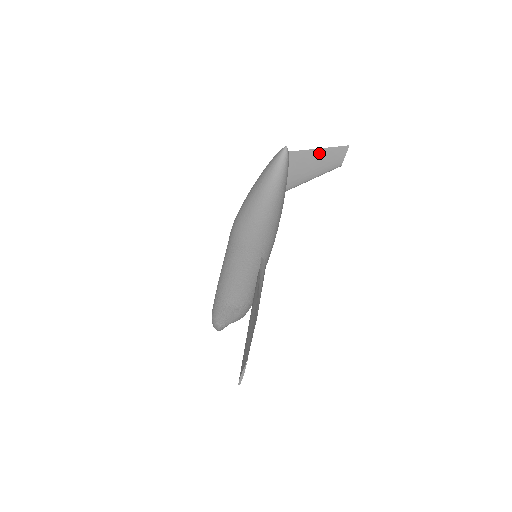
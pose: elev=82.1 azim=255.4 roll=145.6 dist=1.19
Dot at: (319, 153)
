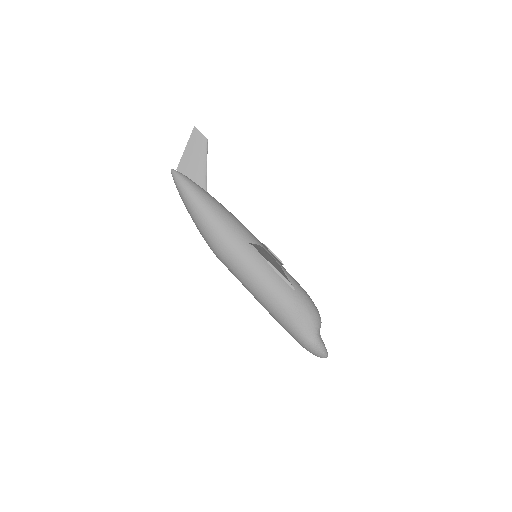
Dot at: (189, 149)
